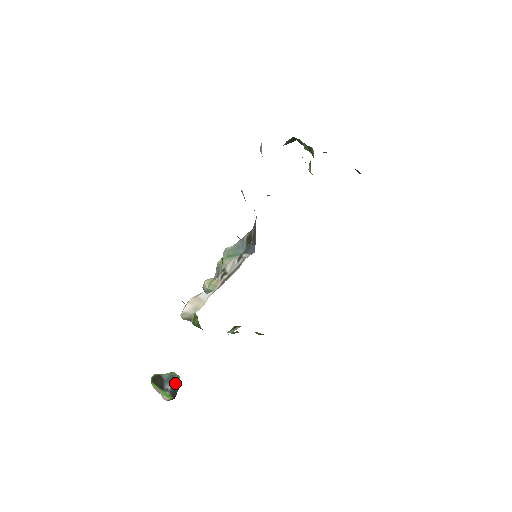
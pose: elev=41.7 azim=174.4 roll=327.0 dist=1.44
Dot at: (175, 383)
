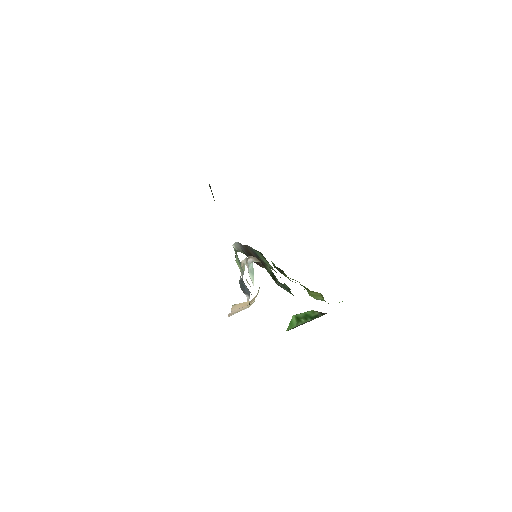
Dot at: occluded
